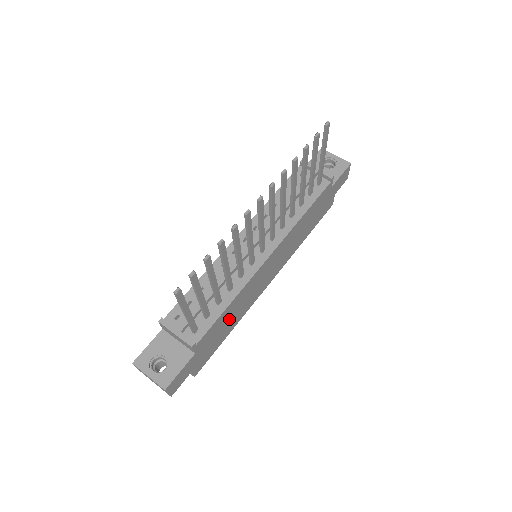
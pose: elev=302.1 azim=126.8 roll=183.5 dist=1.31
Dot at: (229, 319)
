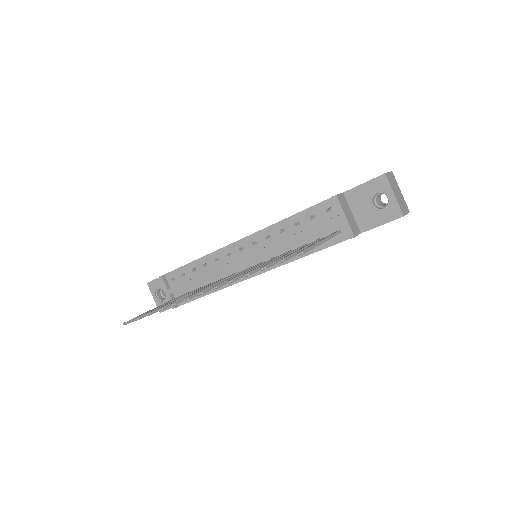
Dot at: occluded
